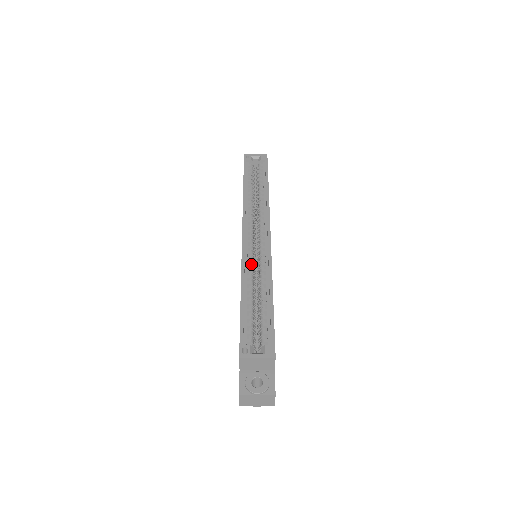
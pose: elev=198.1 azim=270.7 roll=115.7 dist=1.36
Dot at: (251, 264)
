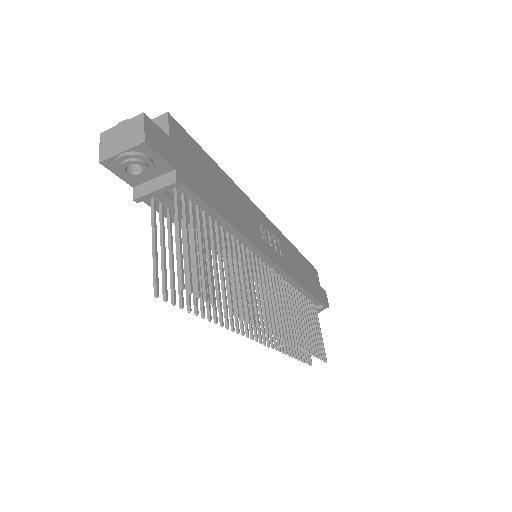
Dot at: occluded
